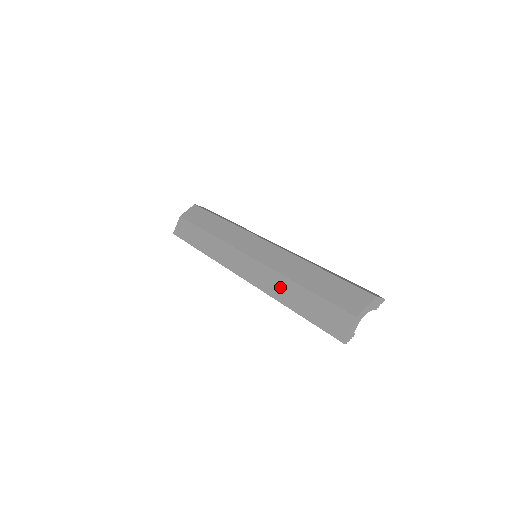
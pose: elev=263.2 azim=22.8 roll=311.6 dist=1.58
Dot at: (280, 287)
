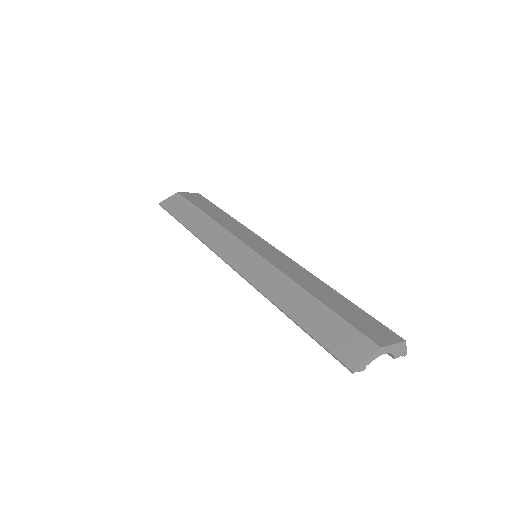
Dot at: (281, 288)
